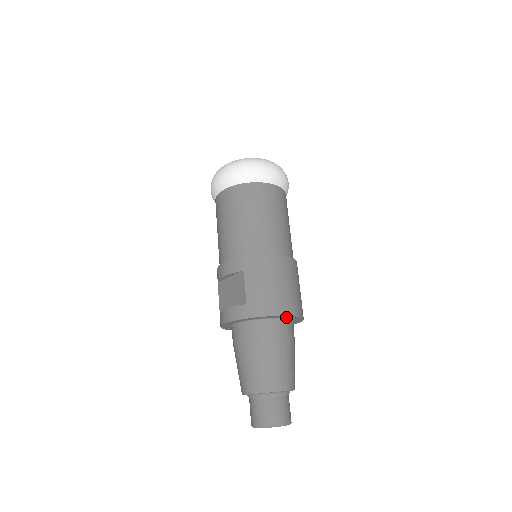
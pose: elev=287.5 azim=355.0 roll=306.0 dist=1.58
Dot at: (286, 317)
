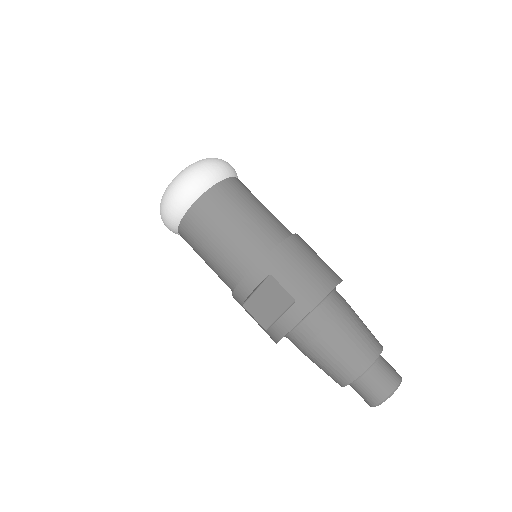
Dot at: (333, 289)
